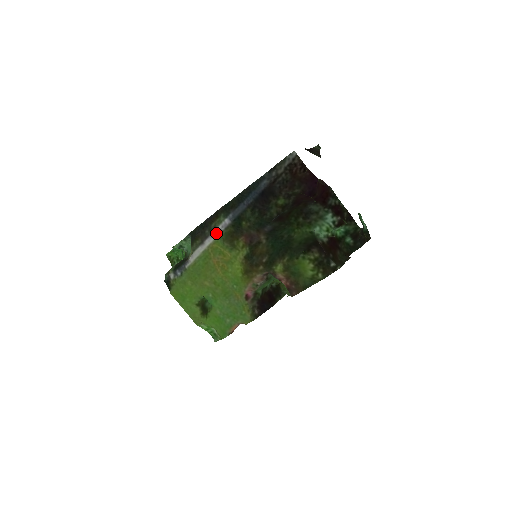
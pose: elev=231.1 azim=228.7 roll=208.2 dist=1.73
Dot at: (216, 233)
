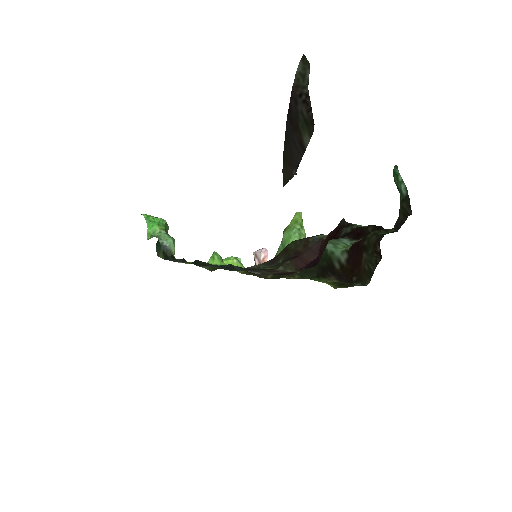
Dot at: occluded
